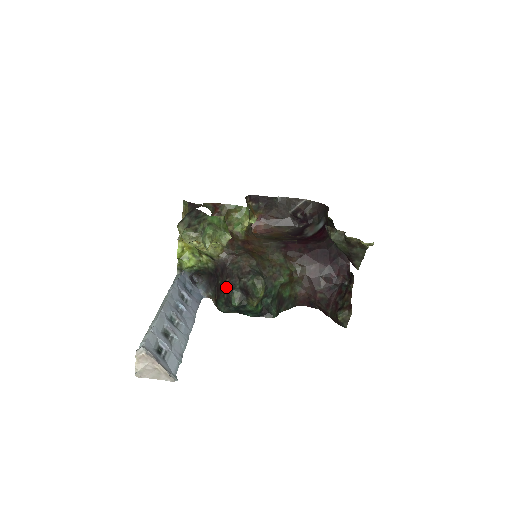
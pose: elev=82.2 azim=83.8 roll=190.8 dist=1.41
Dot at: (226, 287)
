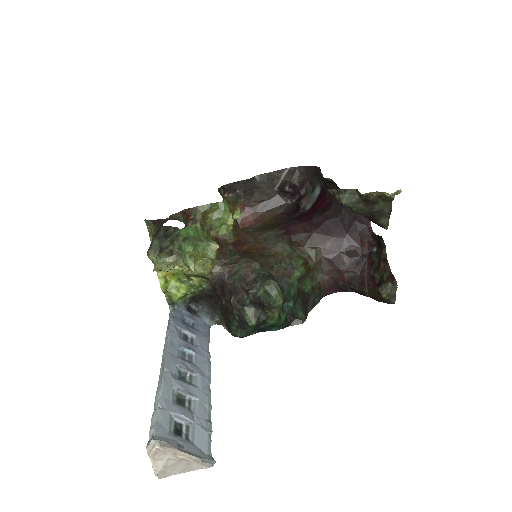
Dot at: (234, 307)
